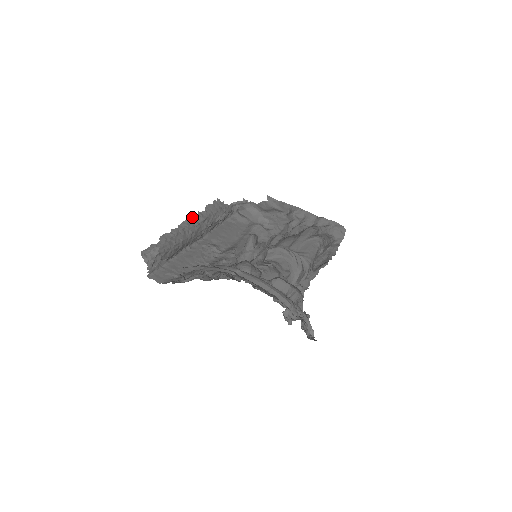
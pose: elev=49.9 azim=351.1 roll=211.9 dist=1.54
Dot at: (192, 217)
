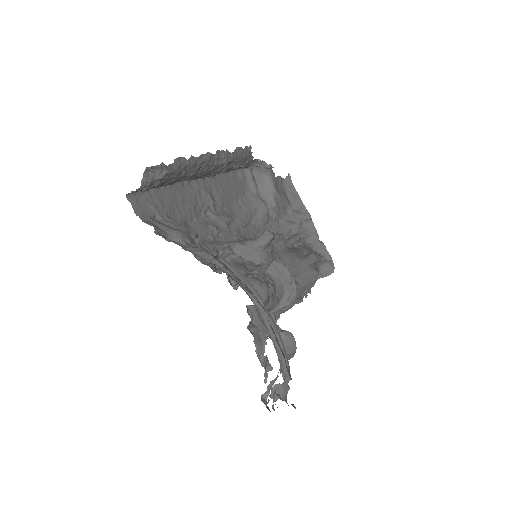
Dot at: (218, 152)
